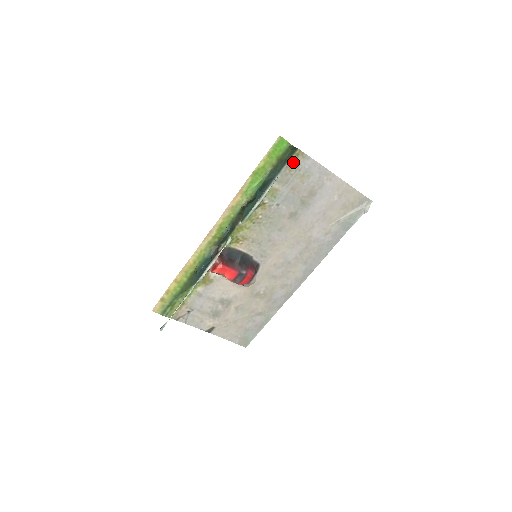
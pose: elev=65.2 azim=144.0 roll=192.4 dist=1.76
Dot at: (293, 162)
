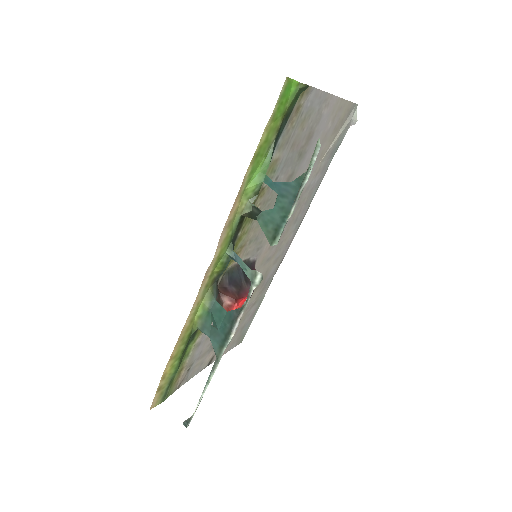
Dot at: (296, 108)
